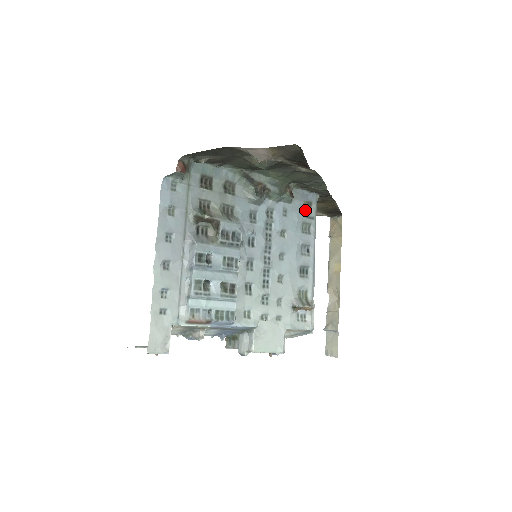
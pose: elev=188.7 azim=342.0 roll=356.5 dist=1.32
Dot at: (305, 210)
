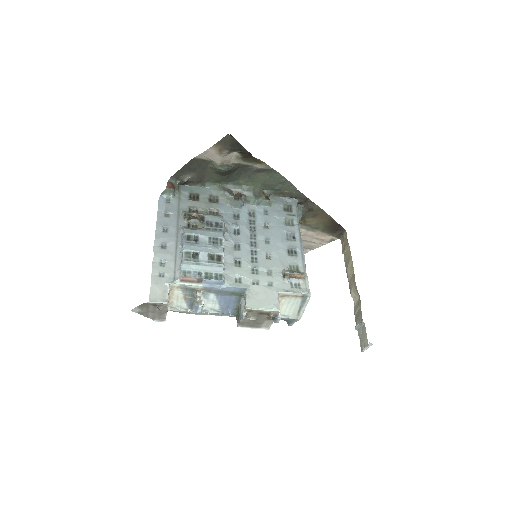
Dot at: (286, 211)
